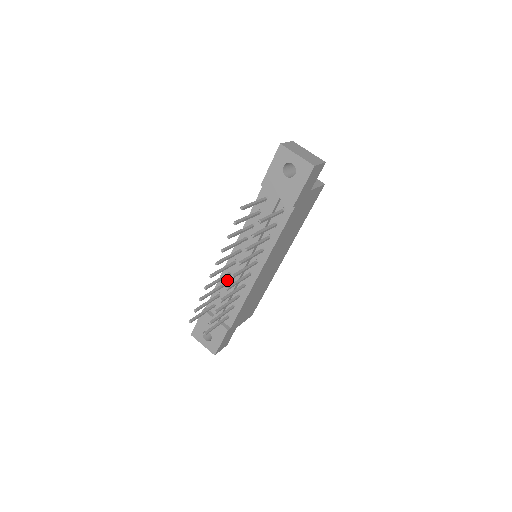
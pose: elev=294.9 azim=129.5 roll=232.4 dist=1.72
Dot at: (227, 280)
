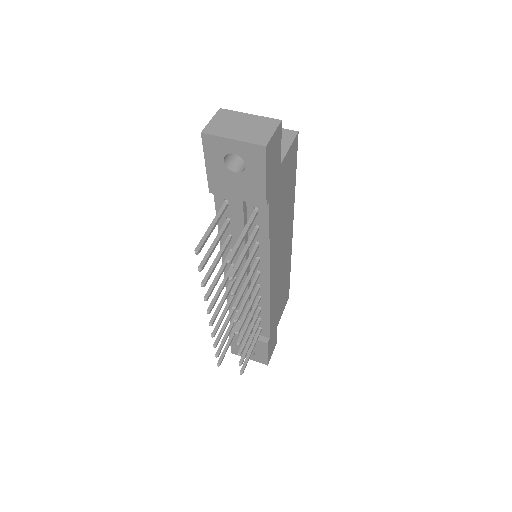
Dot at: (236, 297)
